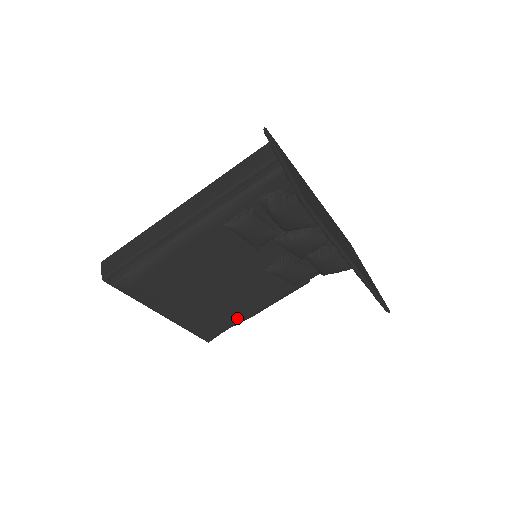
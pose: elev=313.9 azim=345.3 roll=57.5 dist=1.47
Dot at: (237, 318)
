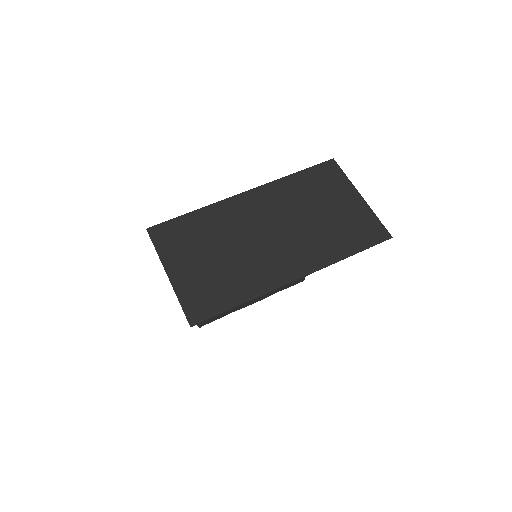
Dot at: occluded
